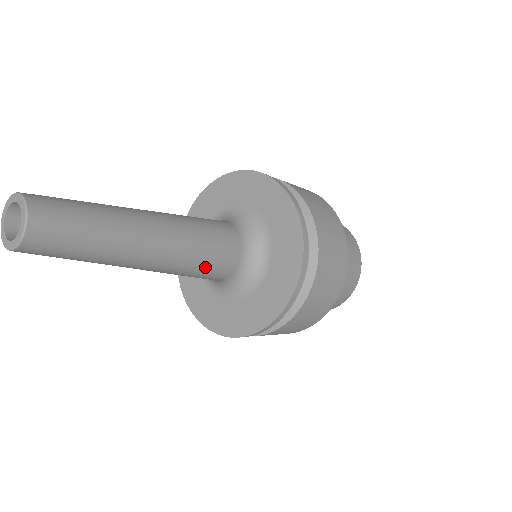
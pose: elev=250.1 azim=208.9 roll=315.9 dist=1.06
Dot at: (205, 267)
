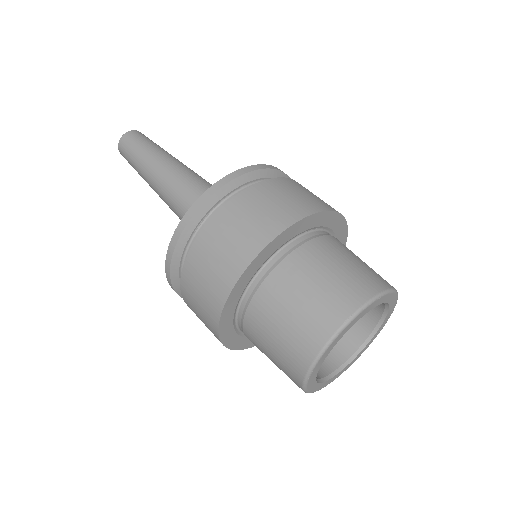
Dot at: (196, 192)
